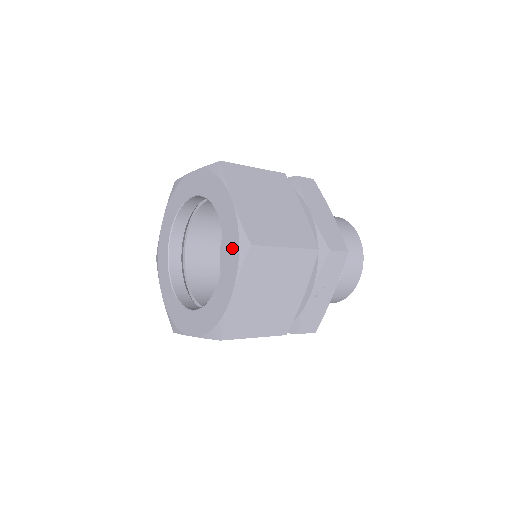
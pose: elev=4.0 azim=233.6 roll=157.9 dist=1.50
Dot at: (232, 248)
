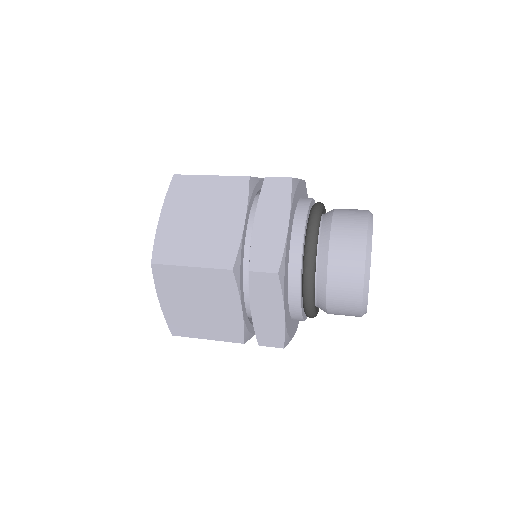
Dot at: occluded
